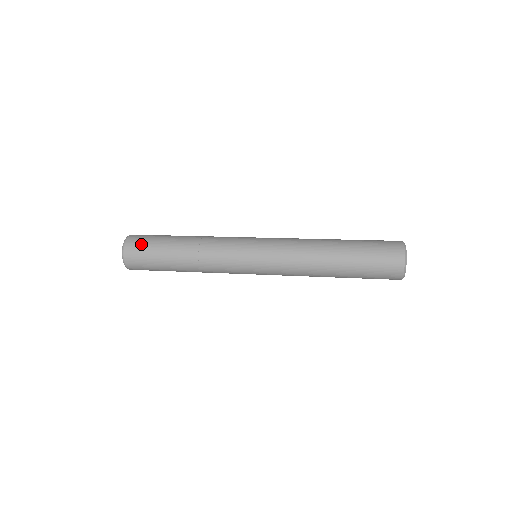
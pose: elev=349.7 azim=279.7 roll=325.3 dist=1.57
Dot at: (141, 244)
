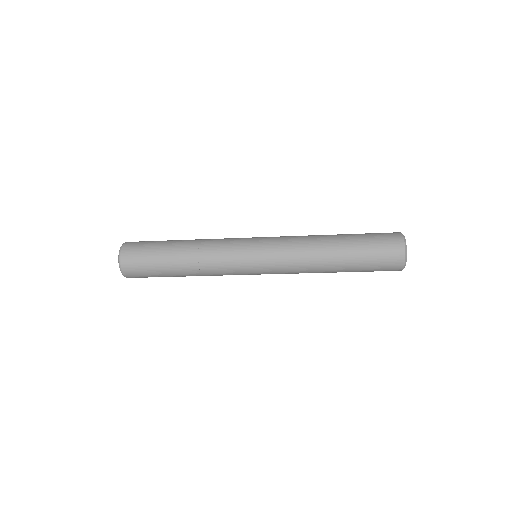
Dot at: (138, 251)
